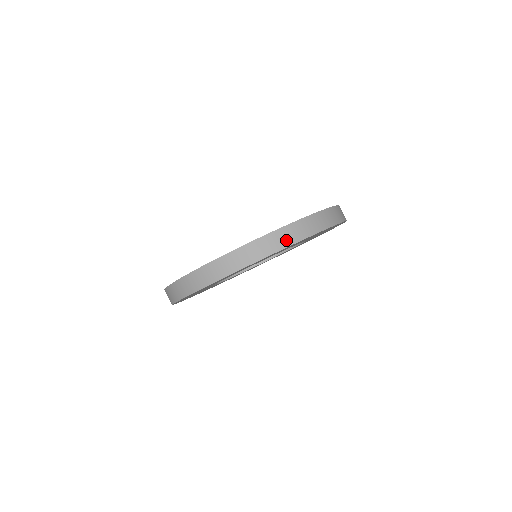
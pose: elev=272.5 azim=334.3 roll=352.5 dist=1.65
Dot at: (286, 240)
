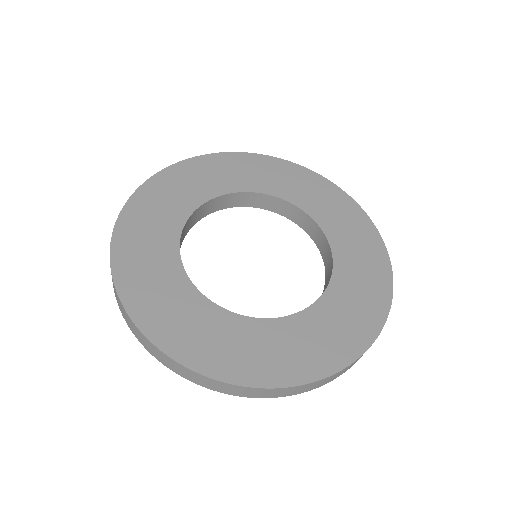
Dot at: occluded
